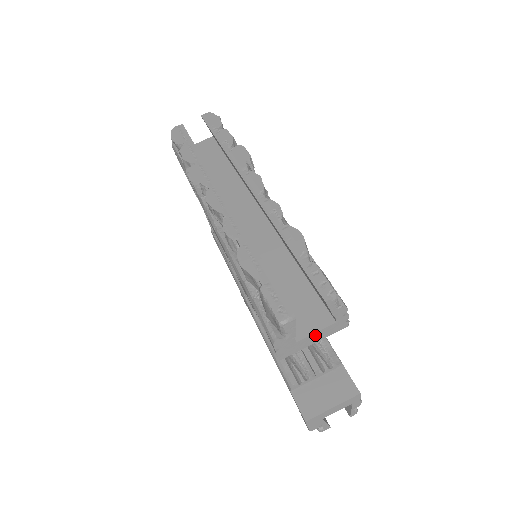
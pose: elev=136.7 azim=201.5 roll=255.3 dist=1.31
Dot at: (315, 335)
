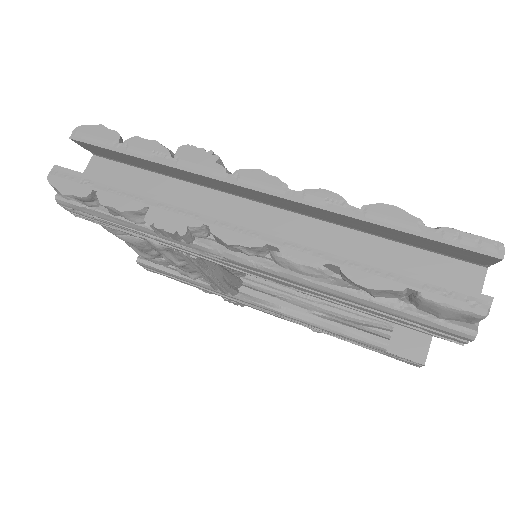
Dot at: occluded
